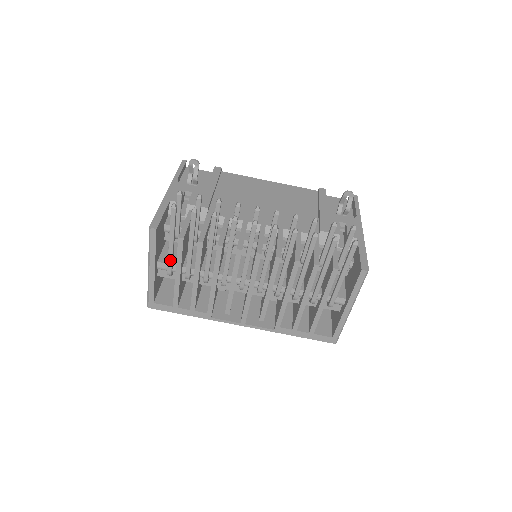
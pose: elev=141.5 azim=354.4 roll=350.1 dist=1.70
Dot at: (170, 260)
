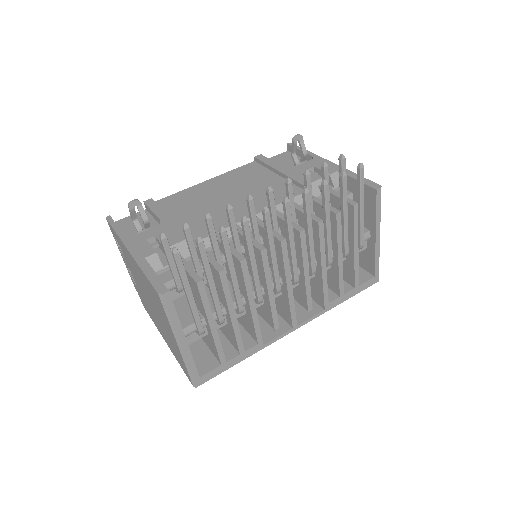
Dot at: (197, 316)
